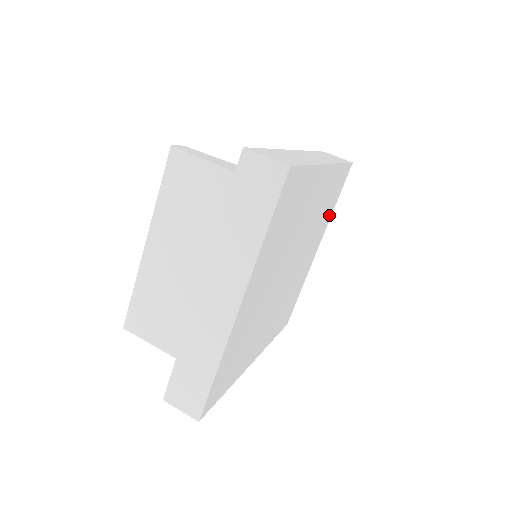
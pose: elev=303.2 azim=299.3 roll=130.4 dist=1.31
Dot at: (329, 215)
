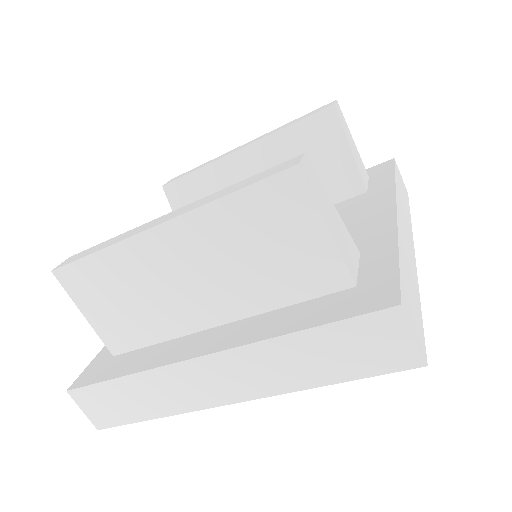
Dot at: occluded
